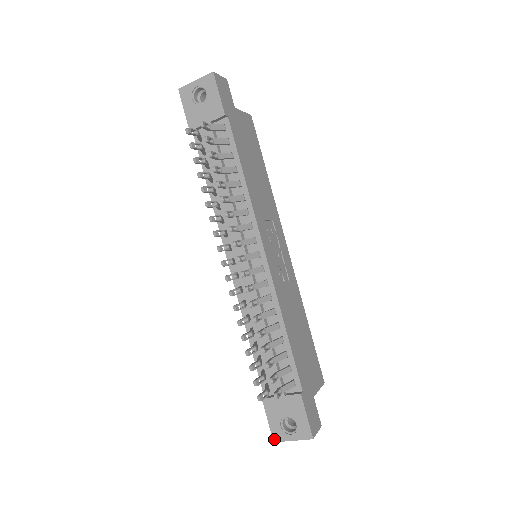
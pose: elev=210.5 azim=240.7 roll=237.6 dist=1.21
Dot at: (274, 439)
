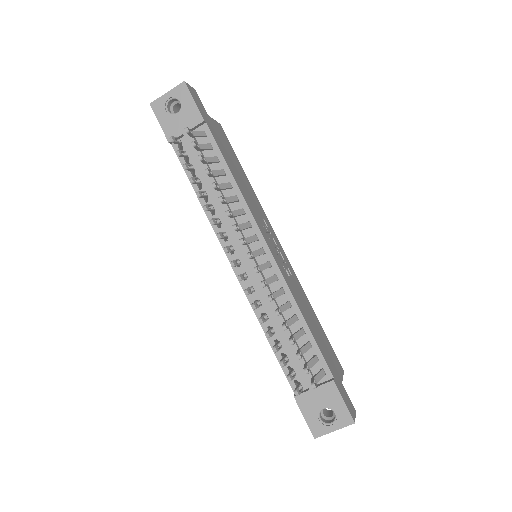
Dot at: (314, 435)
